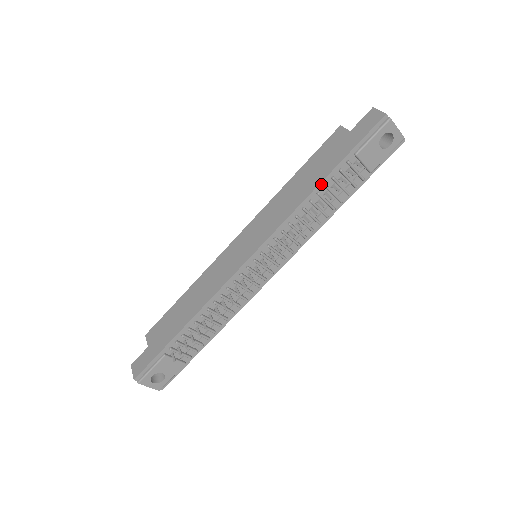
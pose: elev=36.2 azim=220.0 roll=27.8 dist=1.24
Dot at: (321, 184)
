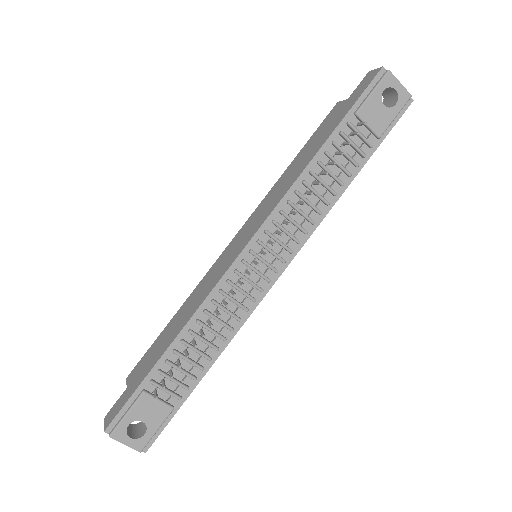
Dot at: (320, 151)
